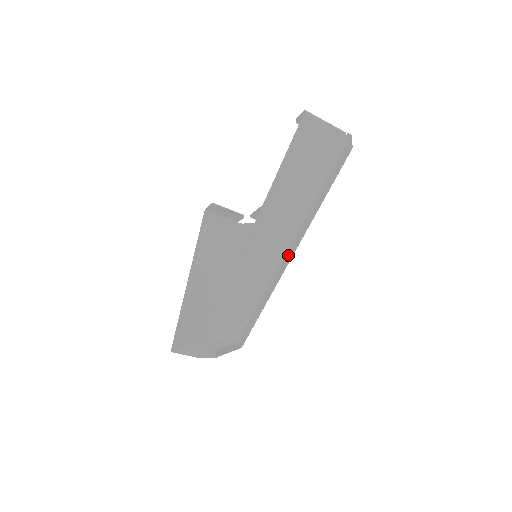
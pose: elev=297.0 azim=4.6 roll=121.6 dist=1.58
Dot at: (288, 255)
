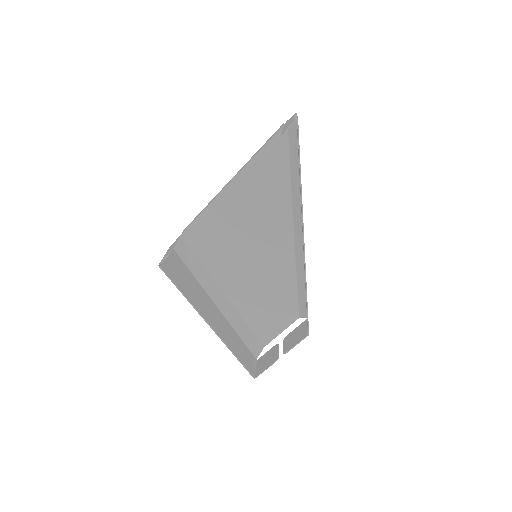
Dot at: (300, 233)
